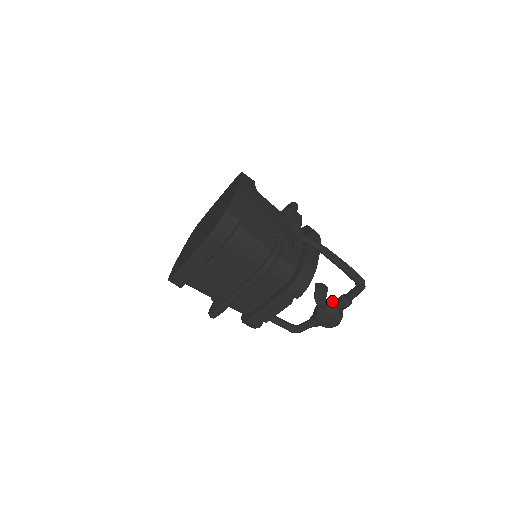
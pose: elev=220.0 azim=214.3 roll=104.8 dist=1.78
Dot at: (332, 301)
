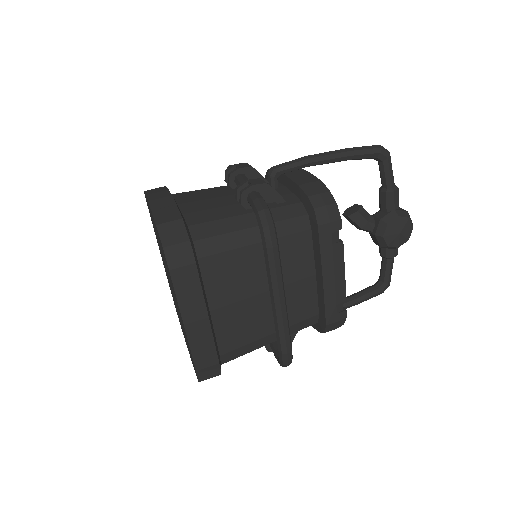
Dot at: (378, 211)
